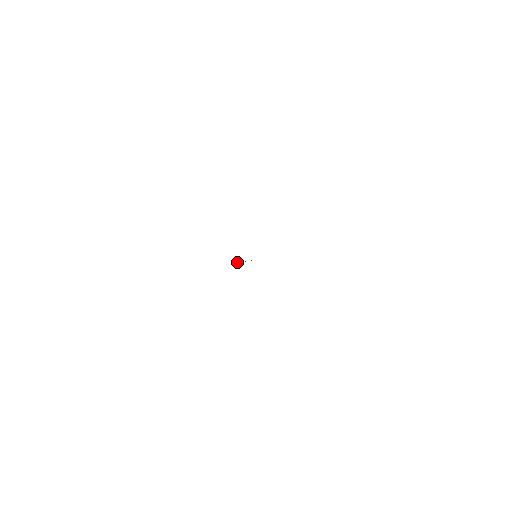
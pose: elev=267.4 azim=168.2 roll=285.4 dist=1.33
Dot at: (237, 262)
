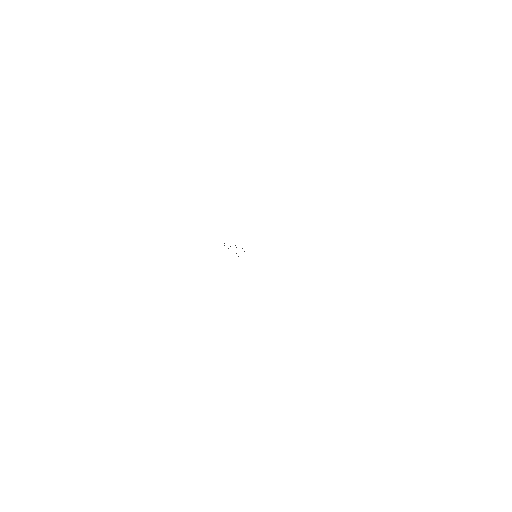
Dot at: occluded
